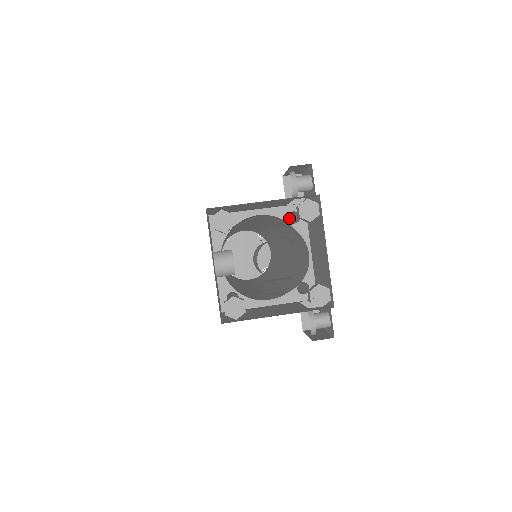
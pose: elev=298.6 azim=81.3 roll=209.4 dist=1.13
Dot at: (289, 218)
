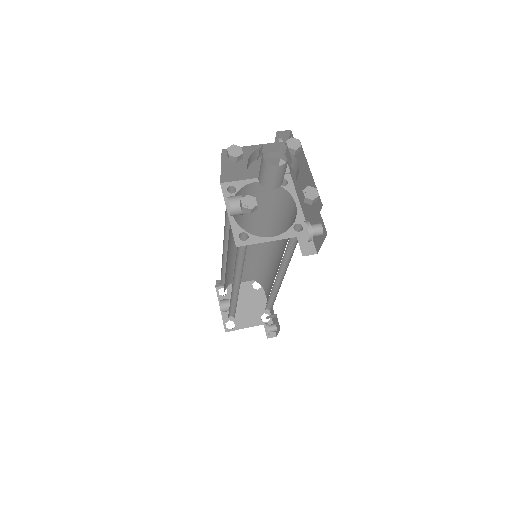
Dot at: occluded
